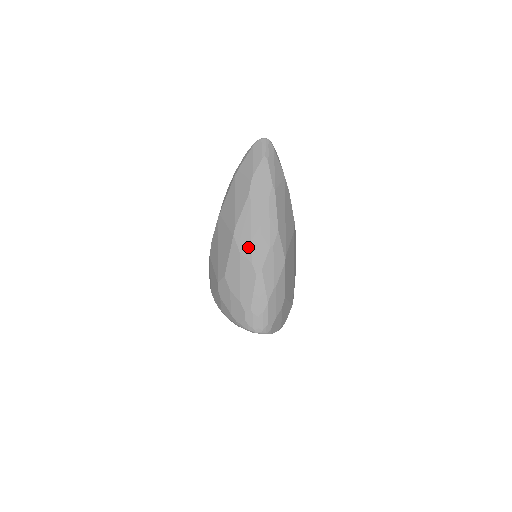
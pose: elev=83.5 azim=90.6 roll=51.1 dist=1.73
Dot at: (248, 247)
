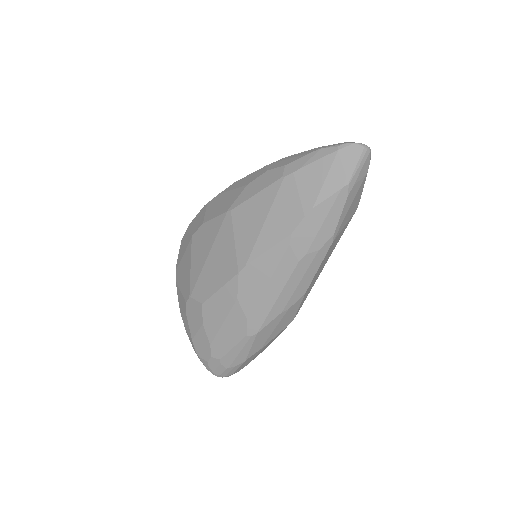
Dot at: (252, 300)
